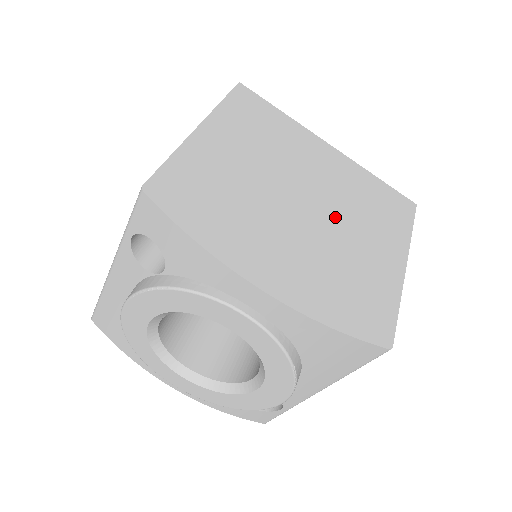
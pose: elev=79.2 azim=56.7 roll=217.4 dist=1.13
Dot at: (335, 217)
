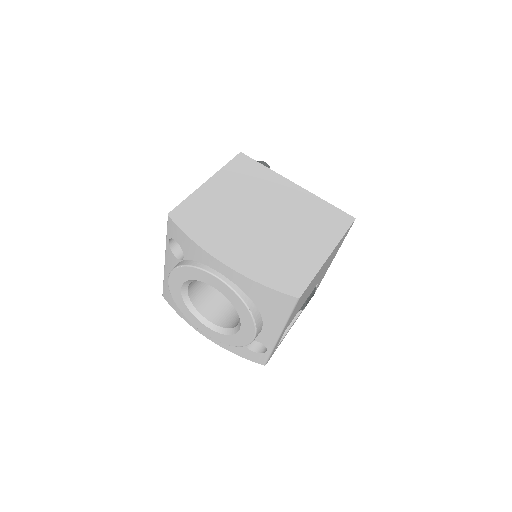
Dot at: (284, 227)
